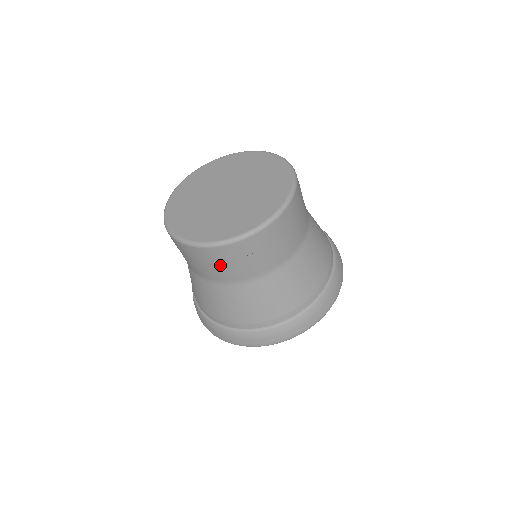
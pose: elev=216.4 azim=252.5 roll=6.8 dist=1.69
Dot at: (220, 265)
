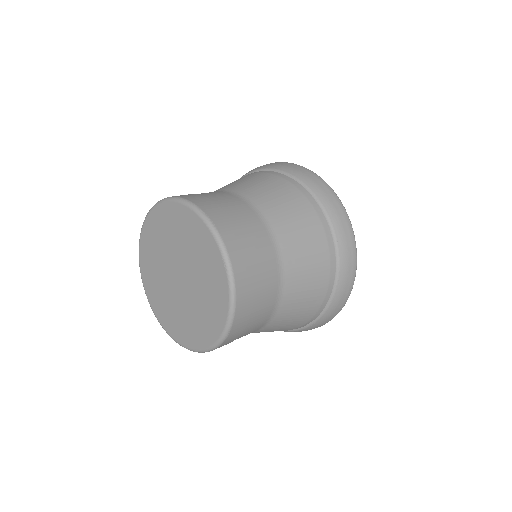
Dot at: occluded
